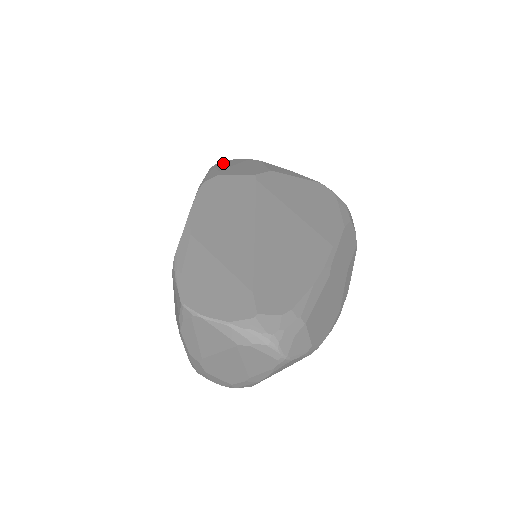
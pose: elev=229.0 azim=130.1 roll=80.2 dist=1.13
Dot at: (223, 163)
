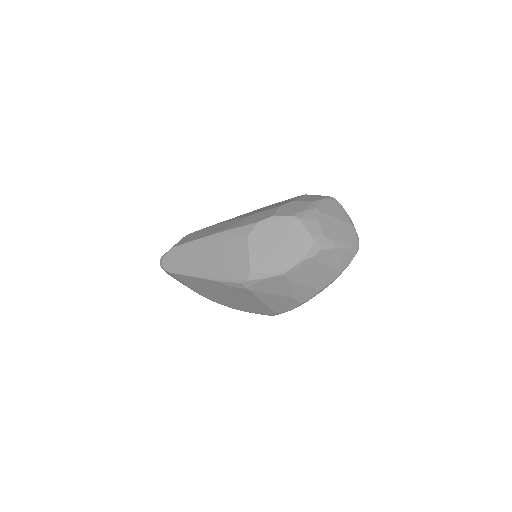
Dot at: occluded
